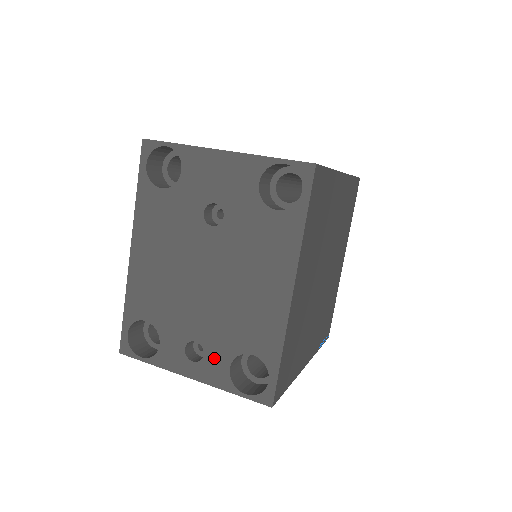
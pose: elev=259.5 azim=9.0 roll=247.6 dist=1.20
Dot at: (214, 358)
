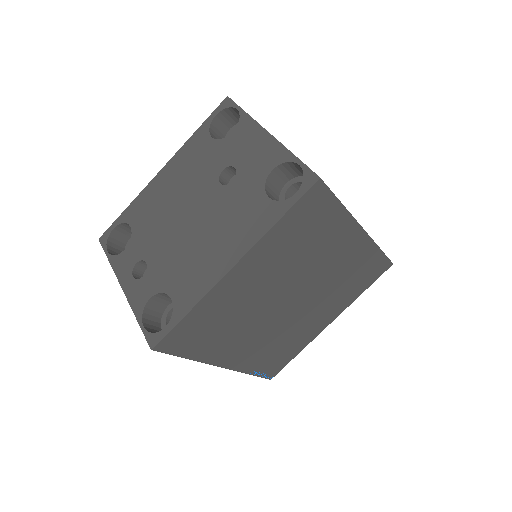
Dot at: (147, 283)
